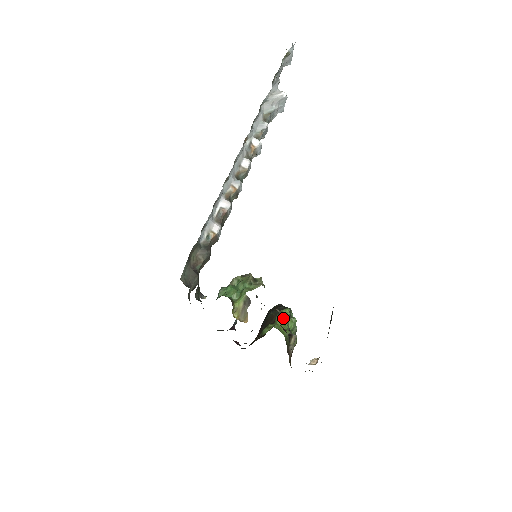
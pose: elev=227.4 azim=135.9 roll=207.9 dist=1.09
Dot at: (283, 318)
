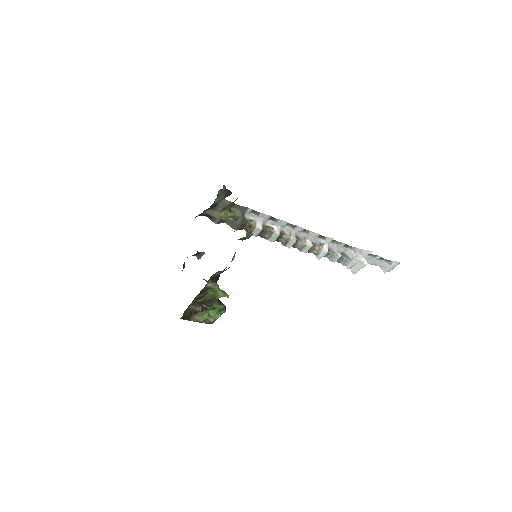
Dot at: (221, 291)
